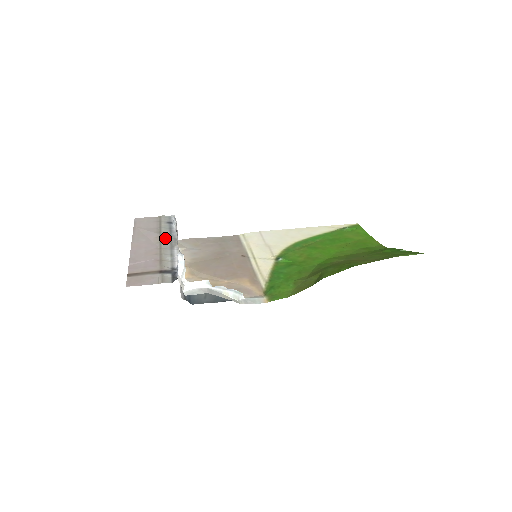
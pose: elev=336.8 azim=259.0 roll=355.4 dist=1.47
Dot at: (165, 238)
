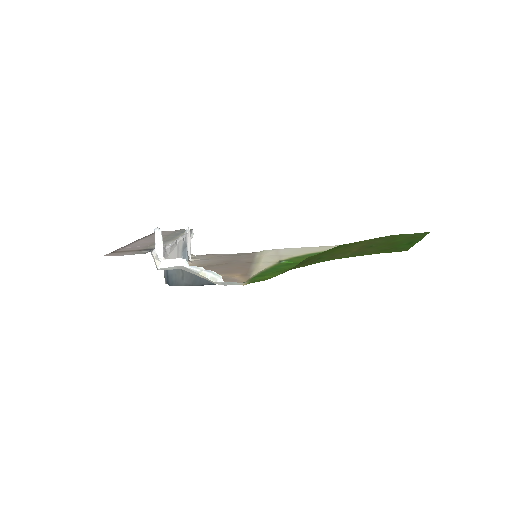
Dot at: (168, 237)
